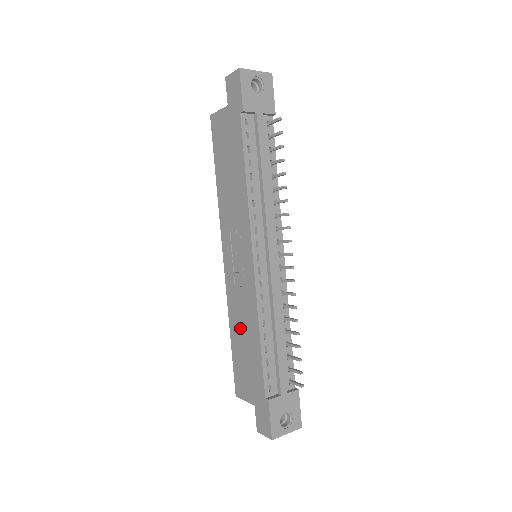
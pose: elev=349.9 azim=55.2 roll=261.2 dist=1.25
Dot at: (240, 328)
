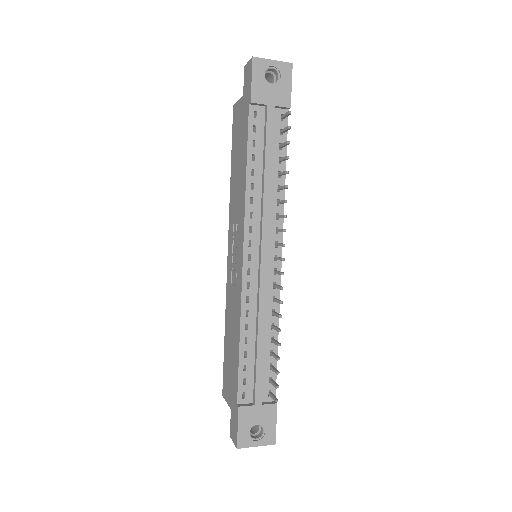
Dot at: (230, 327)
